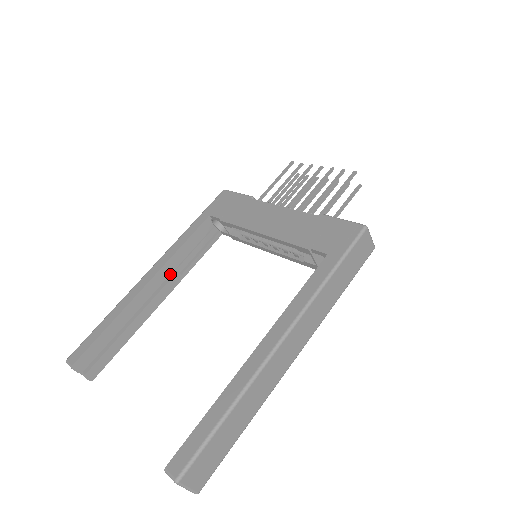
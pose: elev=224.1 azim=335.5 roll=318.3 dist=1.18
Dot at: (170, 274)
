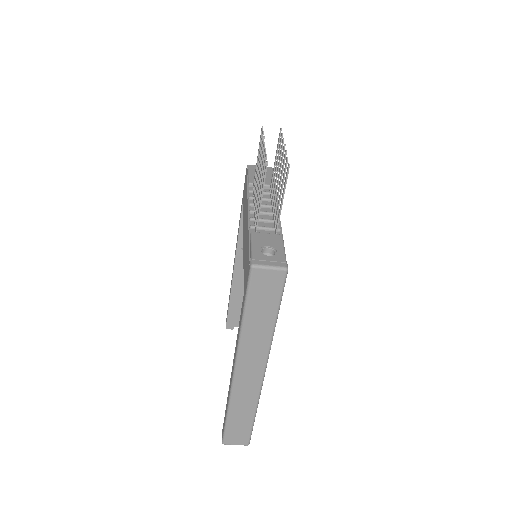
Dot at: occluded
